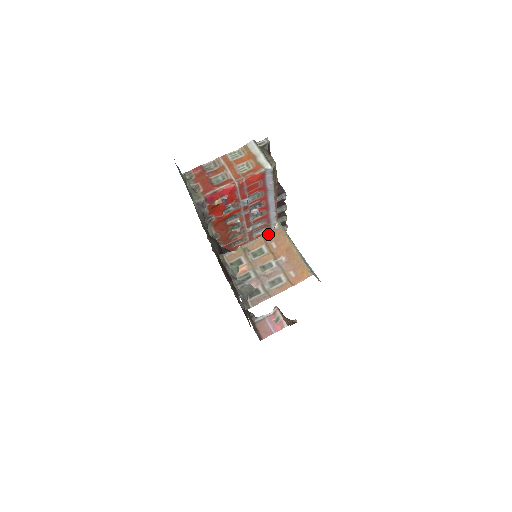
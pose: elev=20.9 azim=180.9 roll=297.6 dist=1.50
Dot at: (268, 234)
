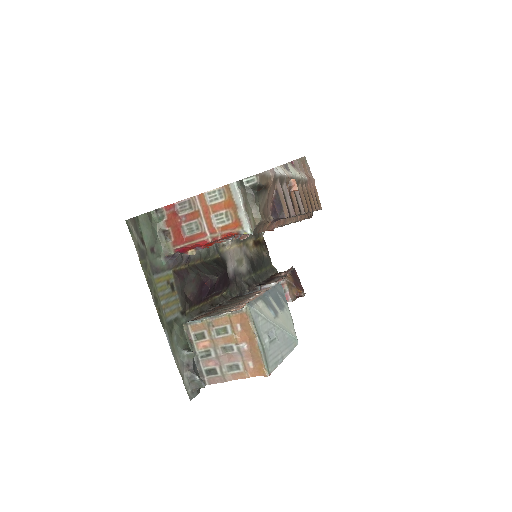
Dot at: (235, 314)
